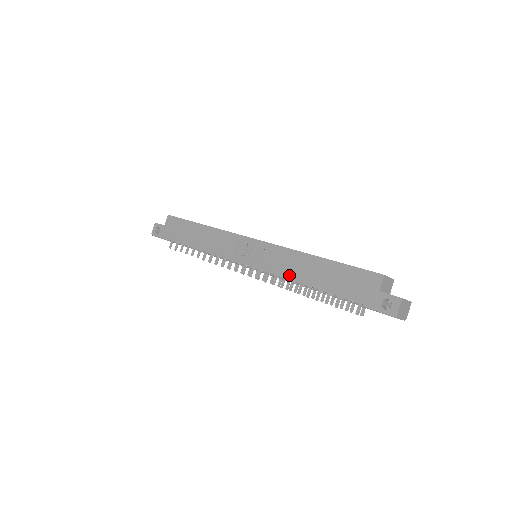
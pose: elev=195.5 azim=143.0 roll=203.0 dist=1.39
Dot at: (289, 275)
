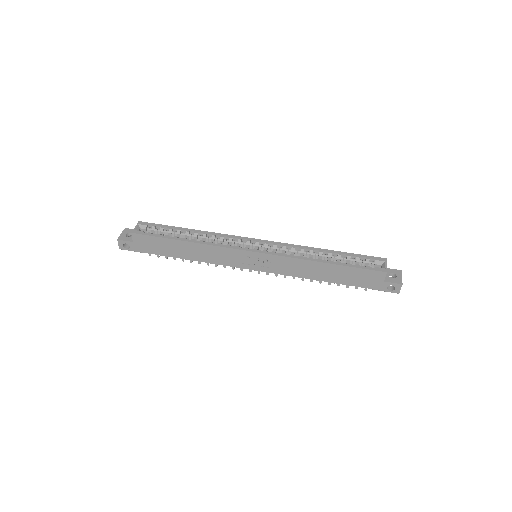
Dot at: (302, 276)
